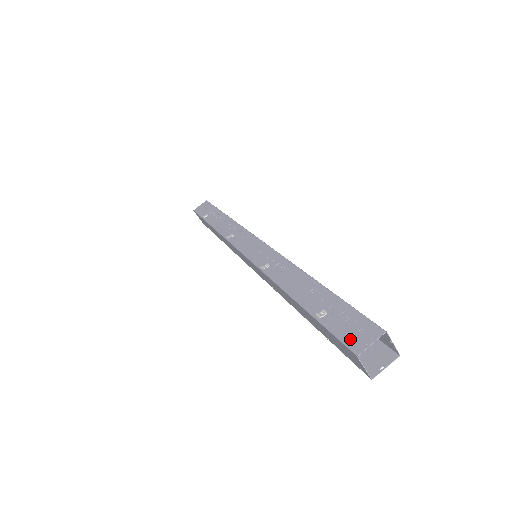
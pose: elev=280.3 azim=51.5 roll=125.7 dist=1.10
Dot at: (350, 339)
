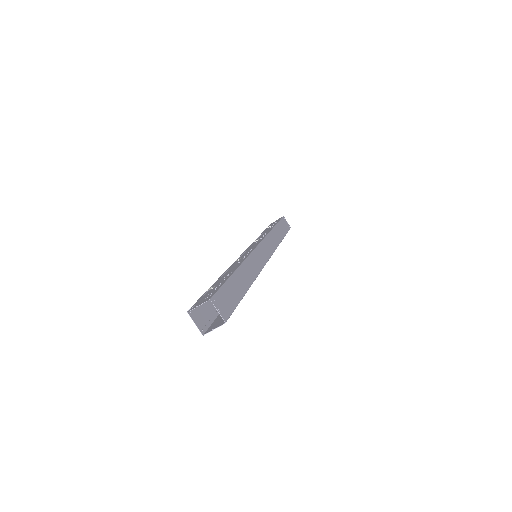
Dot at: (198, 303)
